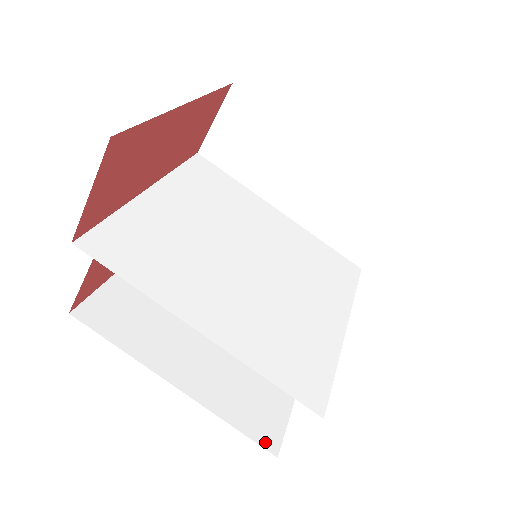
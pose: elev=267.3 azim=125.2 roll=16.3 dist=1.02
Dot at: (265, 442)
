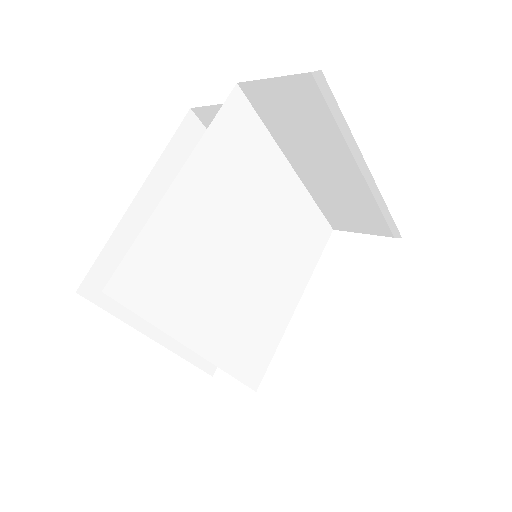
Dot at: (208, 368)
